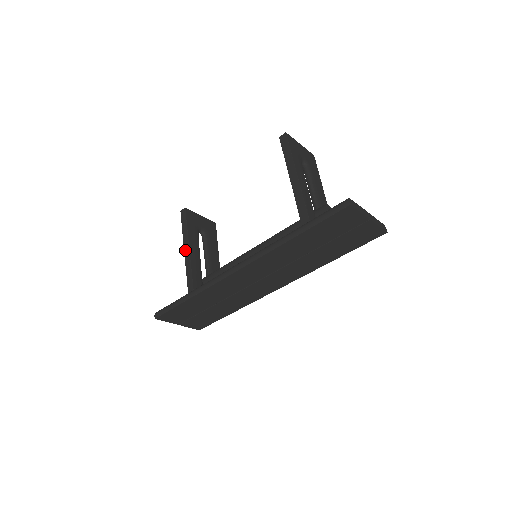
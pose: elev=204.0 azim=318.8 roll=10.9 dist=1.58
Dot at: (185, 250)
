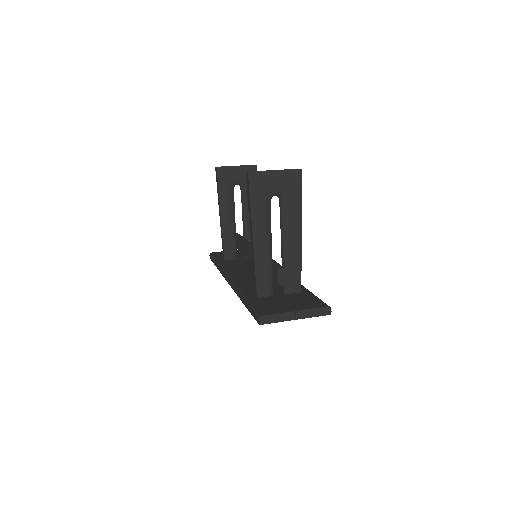
Dot at: (219, 213)
